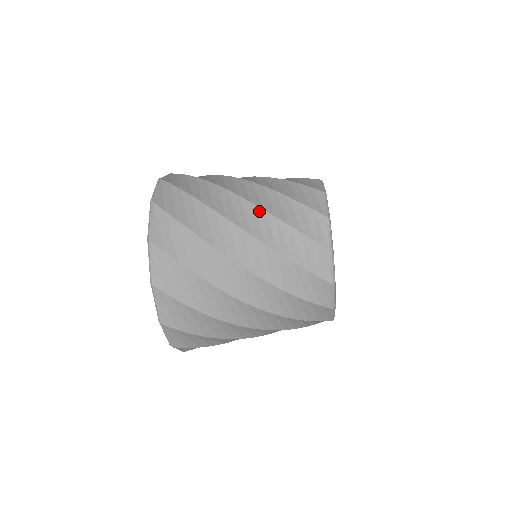
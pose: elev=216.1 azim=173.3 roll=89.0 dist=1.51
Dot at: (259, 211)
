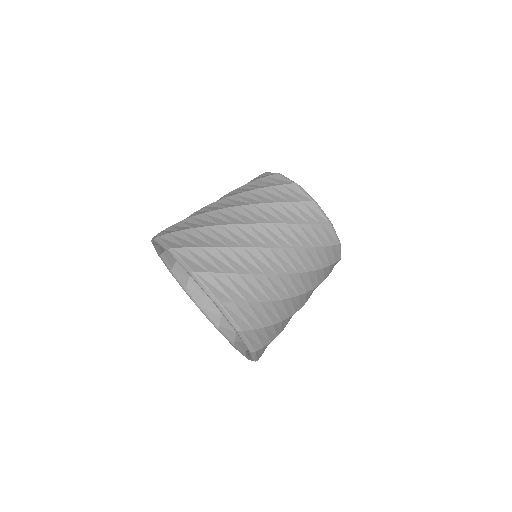
Dot at: (305, 275)
